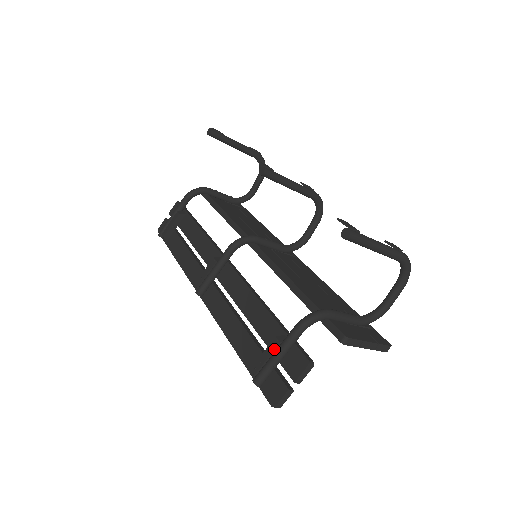
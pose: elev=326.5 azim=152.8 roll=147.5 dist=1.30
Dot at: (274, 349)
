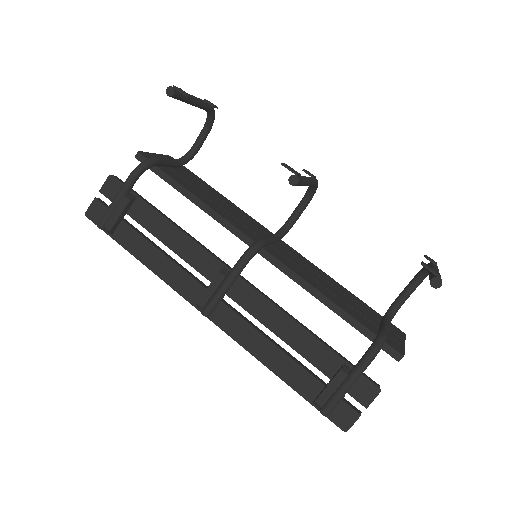
Dot at: (342, 382)
